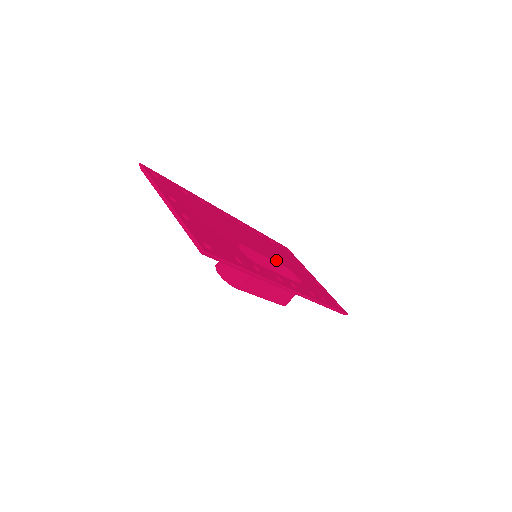
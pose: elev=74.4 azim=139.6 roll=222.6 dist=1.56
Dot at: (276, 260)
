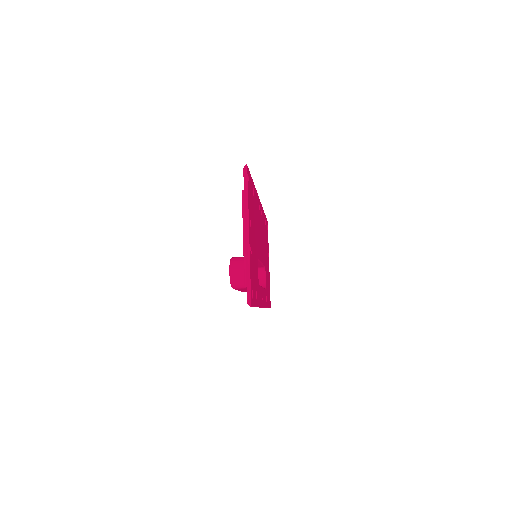
Dot at: occluded
